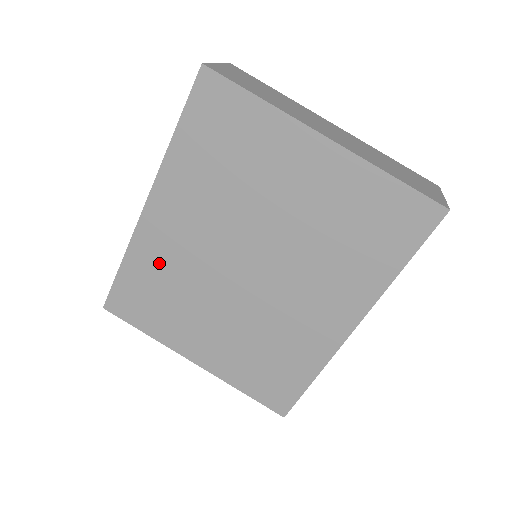
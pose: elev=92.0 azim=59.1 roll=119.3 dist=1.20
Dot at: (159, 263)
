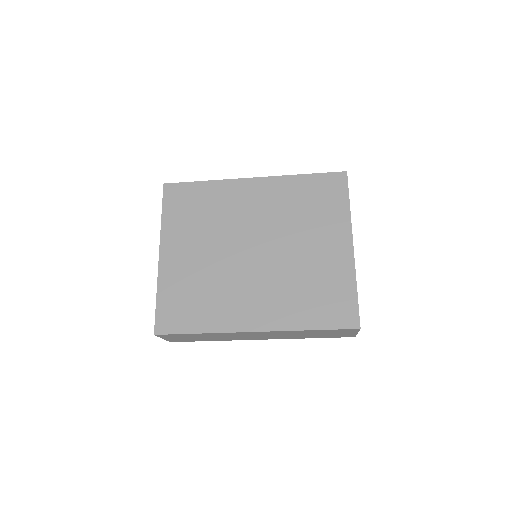
Dot at: (220, 201)
